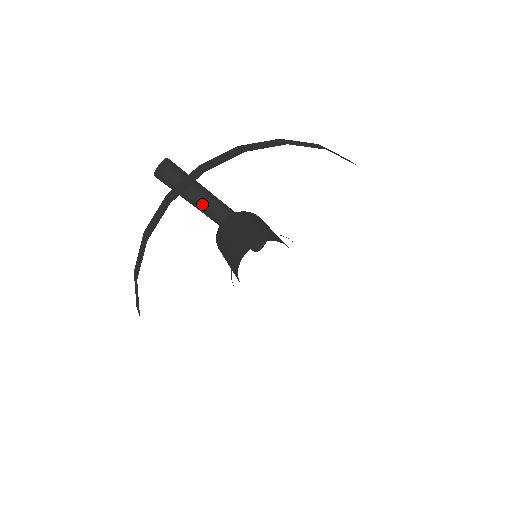
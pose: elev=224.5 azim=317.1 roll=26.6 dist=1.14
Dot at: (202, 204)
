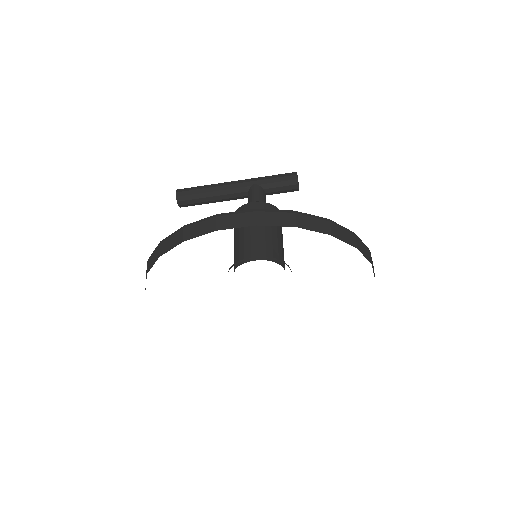
Dot at: (223, 200)
